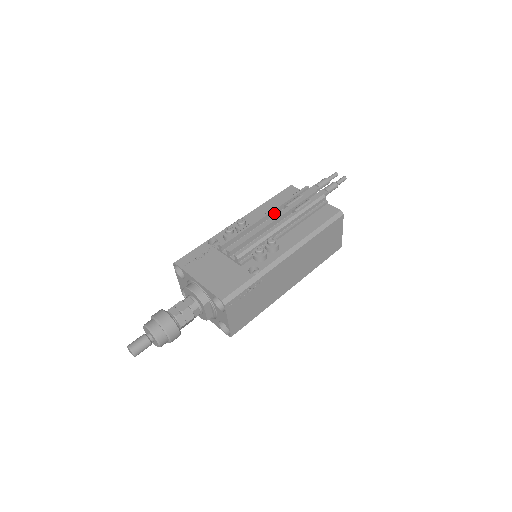
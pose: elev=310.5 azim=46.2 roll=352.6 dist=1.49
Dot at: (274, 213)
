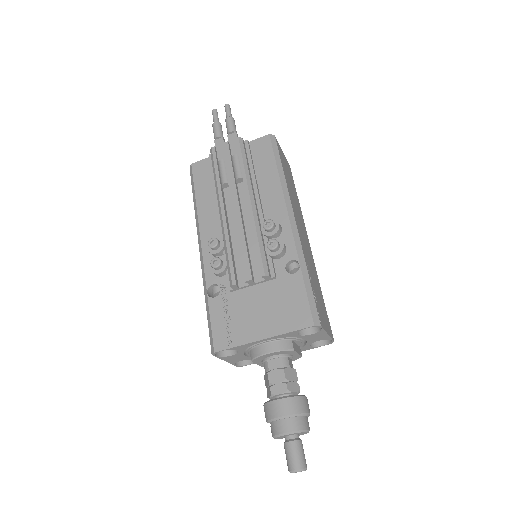
Dot at: (224, 202)
